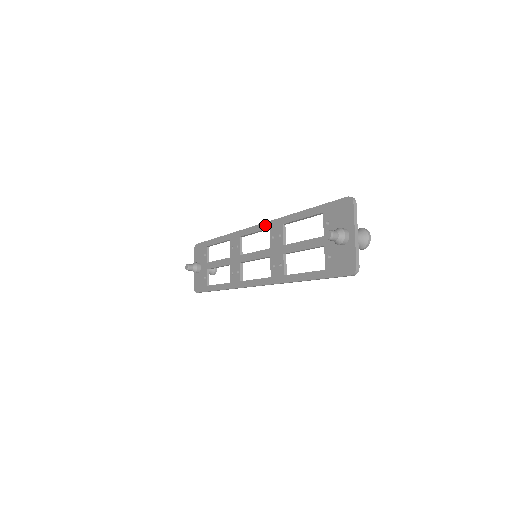
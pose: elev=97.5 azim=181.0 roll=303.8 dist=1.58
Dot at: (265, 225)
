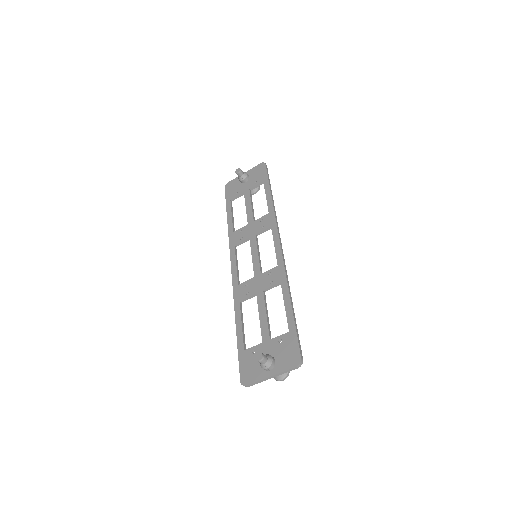
Dot at: (280, 258)
